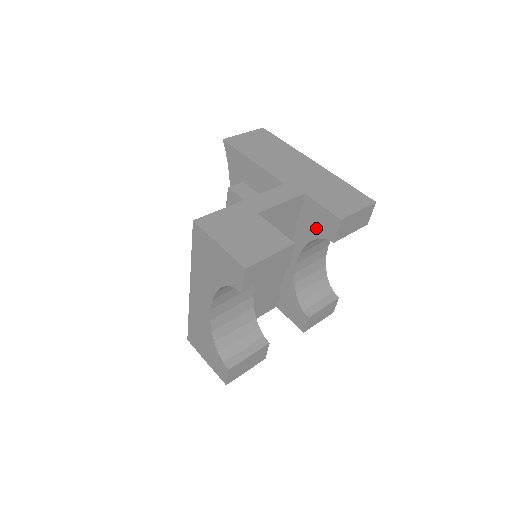
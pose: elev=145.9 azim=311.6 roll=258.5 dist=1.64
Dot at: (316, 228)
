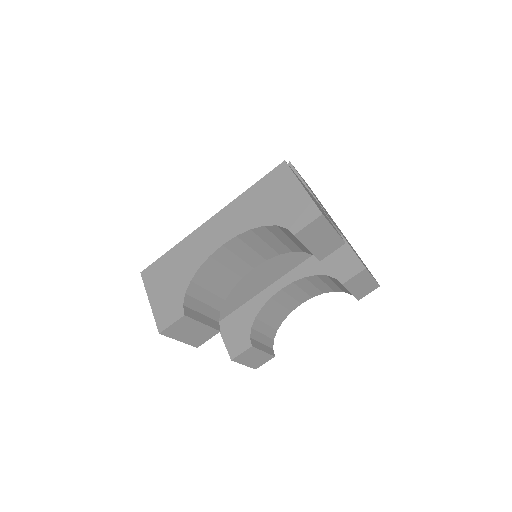
Dot at: (332, 266)
